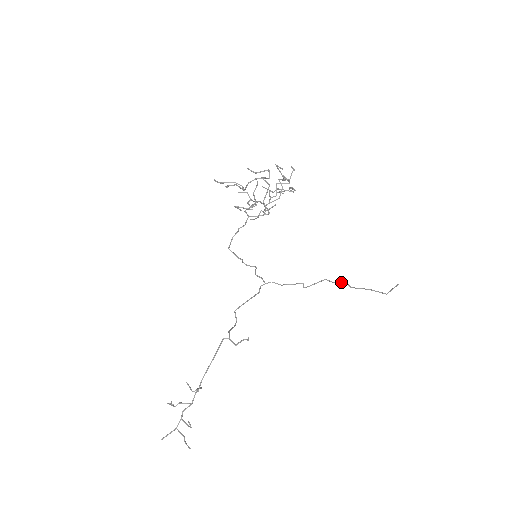
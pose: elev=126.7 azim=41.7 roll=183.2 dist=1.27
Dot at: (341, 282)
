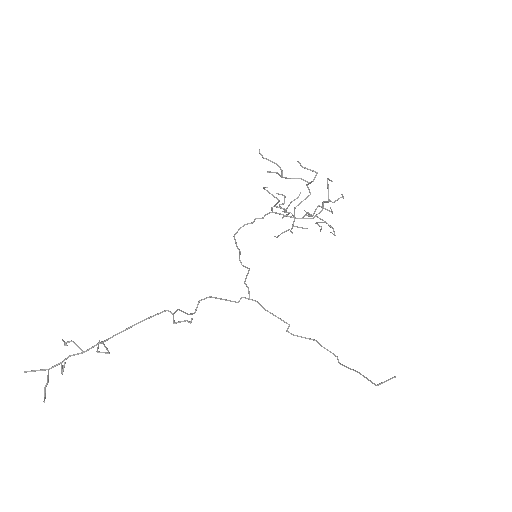
Dot at: occluded
